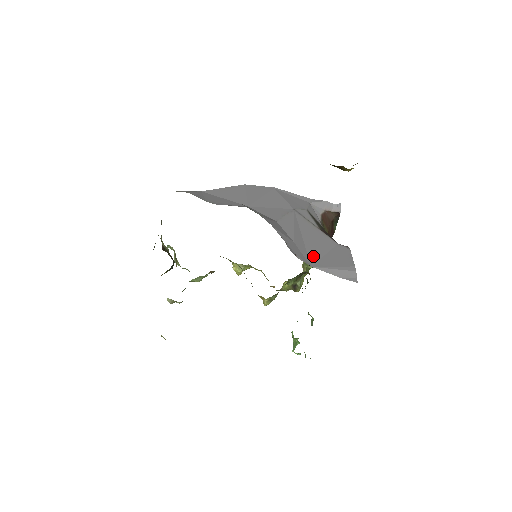
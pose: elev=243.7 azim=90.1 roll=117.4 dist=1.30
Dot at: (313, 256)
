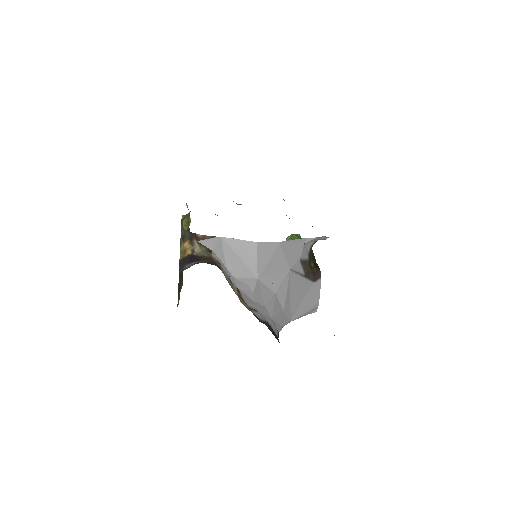
Dot at: (294, 311)
